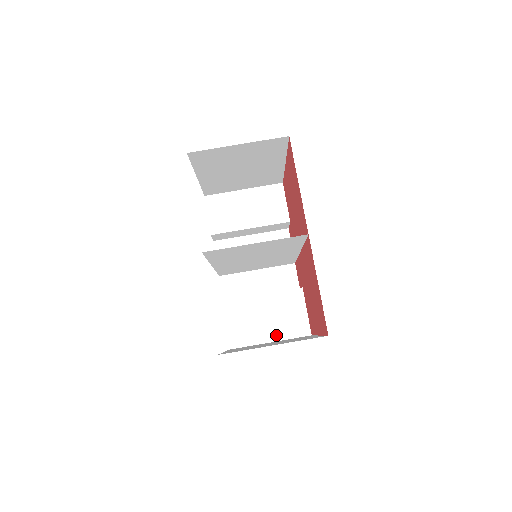
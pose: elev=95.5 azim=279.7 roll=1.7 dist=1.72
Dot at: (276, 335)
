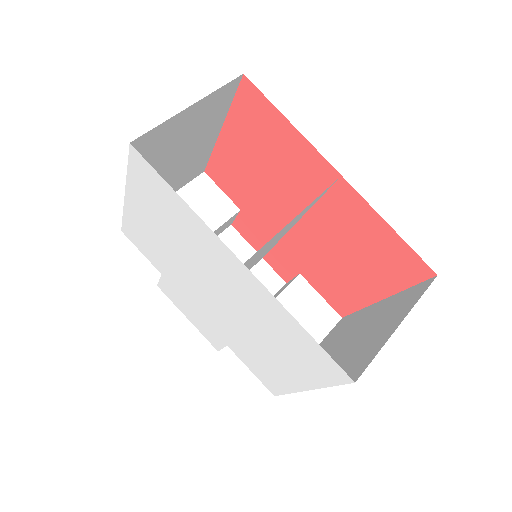
Dot at: occluded
